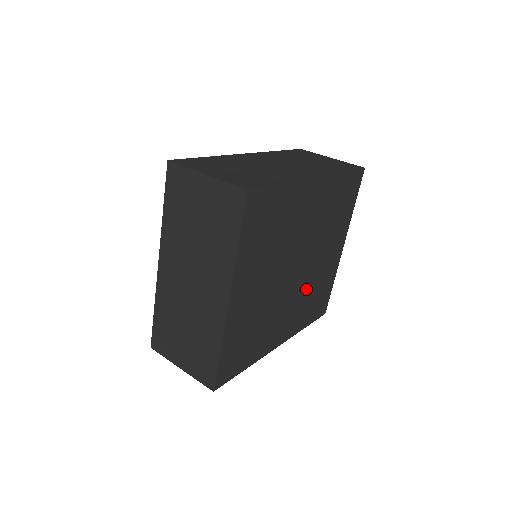
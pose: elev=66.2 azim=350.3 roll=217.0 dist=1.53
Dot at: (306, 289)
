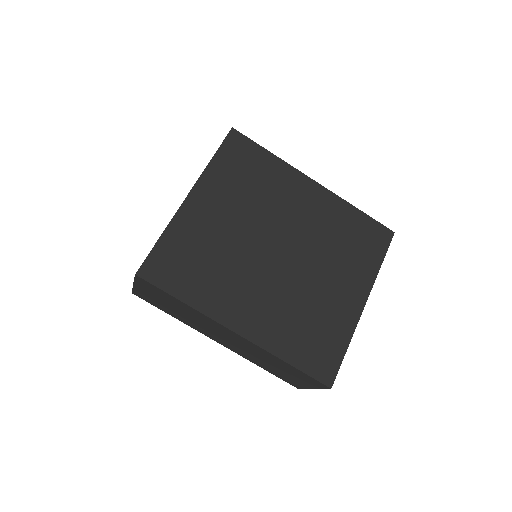
Dot at: (293, 297)
